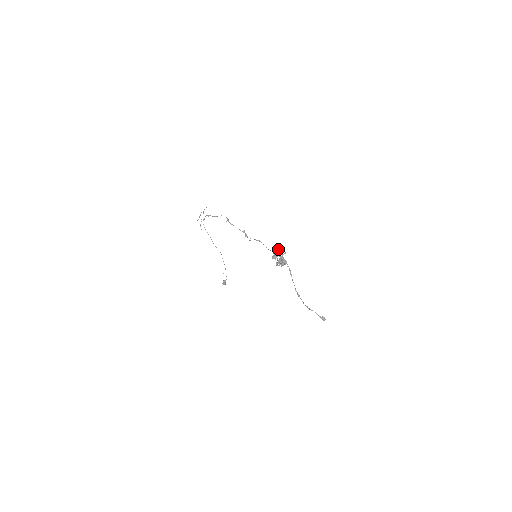
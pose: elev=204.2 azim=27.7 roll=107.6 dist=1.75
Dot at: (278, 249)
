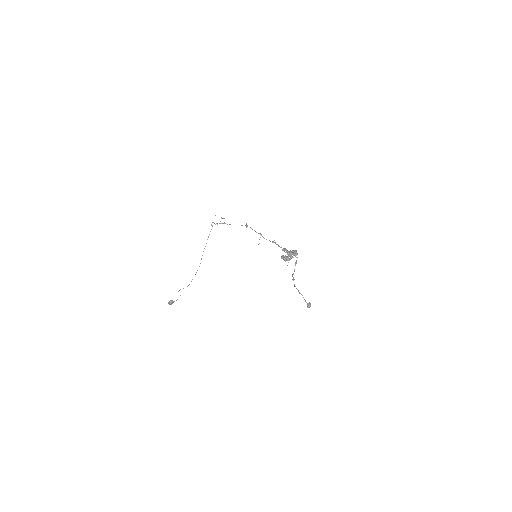
Dot at: occluded
